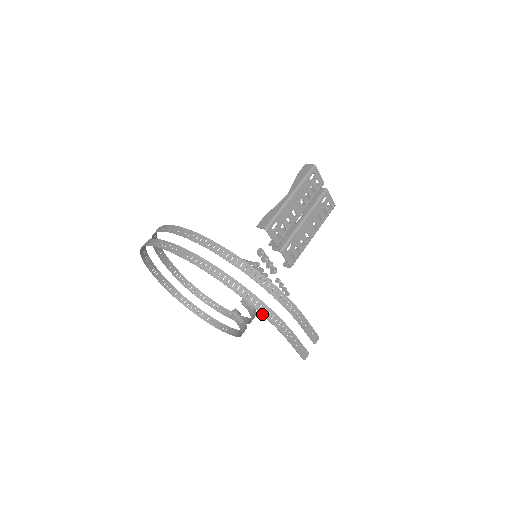
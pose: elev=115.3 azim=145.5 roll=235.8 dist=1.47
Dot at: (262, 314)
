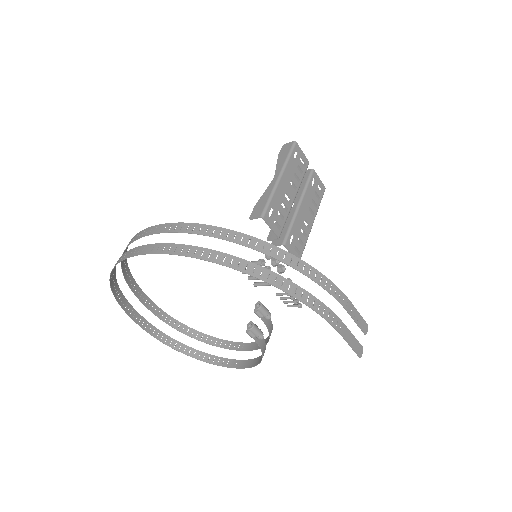
Dot at: (300, 301)
